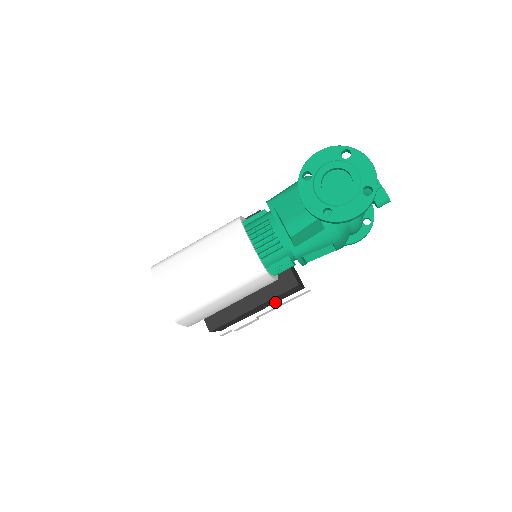
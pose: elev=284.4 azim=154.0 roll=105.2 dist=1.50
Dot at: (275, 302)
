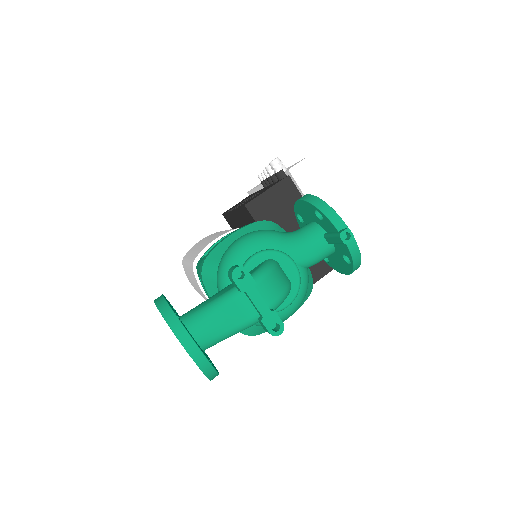
Dot at: occluded
